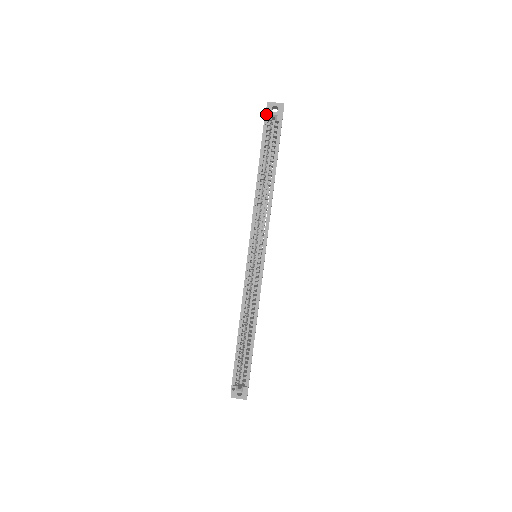
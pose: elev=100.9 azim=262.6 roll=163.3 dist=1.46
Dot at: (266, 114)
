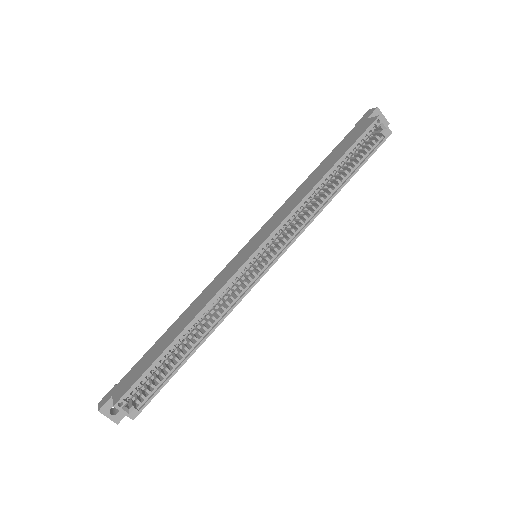
Dot at: (379, 118)
